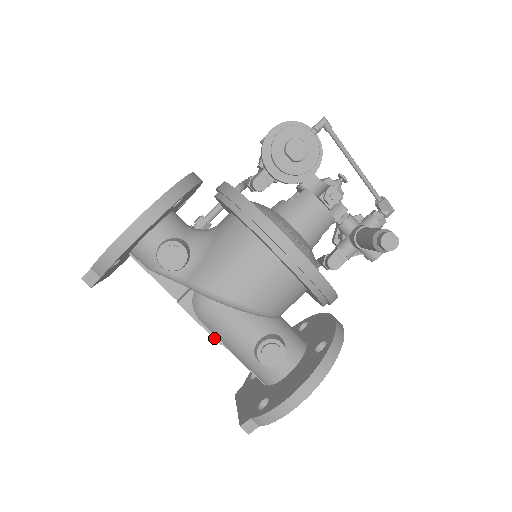
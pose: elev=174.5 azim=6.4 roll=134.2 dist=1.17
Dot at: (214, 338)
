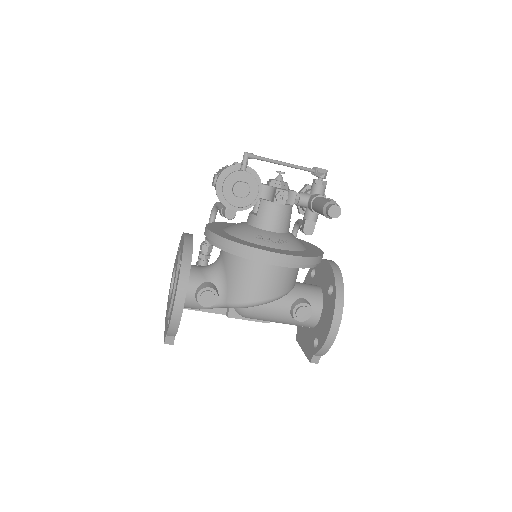
Dot at: (262, 322)
